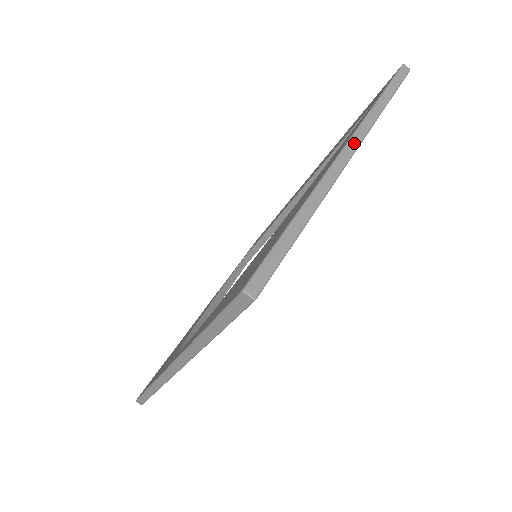
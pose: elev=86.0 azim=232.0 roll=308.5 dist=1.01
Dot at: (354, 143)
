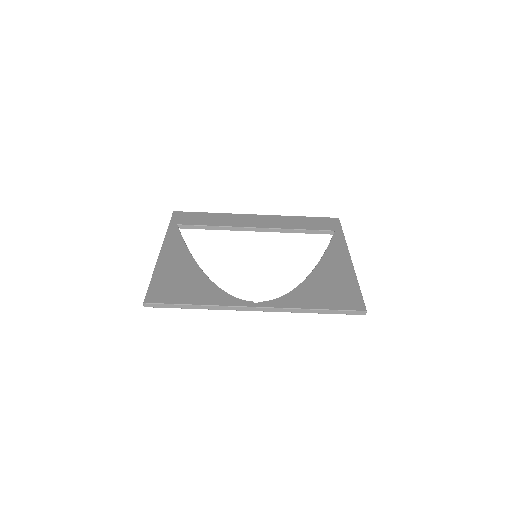
Dot at: (350, 256)
